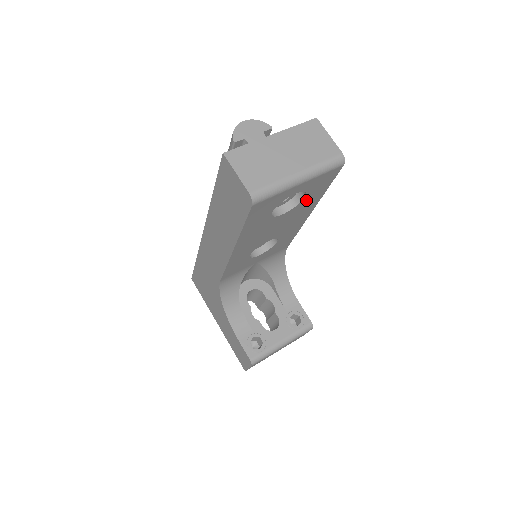
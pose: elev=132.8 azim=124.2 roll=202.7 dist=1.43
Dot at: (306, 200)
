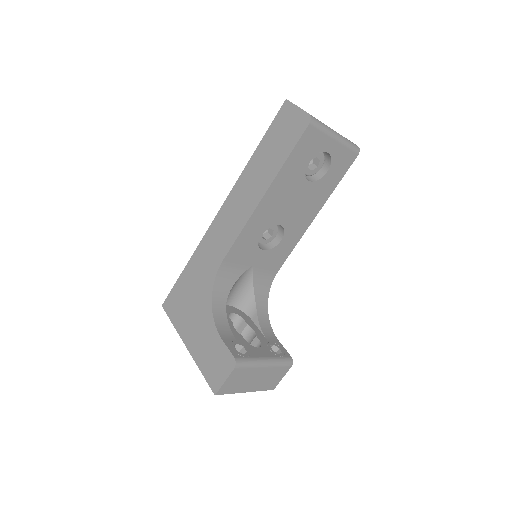
Dot at: (325, 181)
